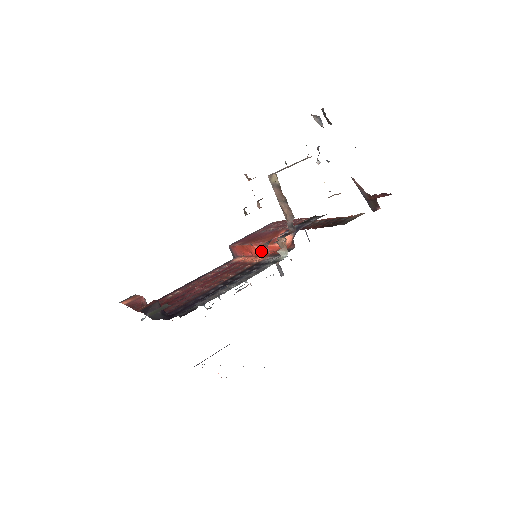
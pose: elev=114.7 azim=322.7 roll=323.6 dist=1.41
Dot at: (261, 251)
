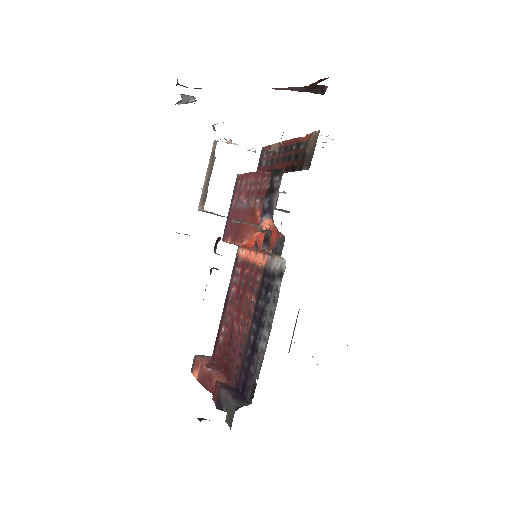
Dot at: occluded
